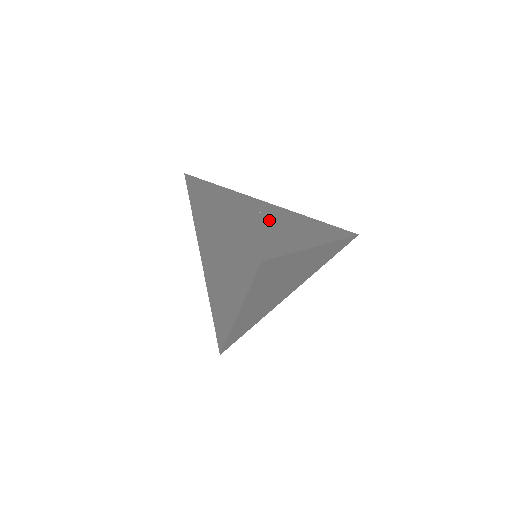
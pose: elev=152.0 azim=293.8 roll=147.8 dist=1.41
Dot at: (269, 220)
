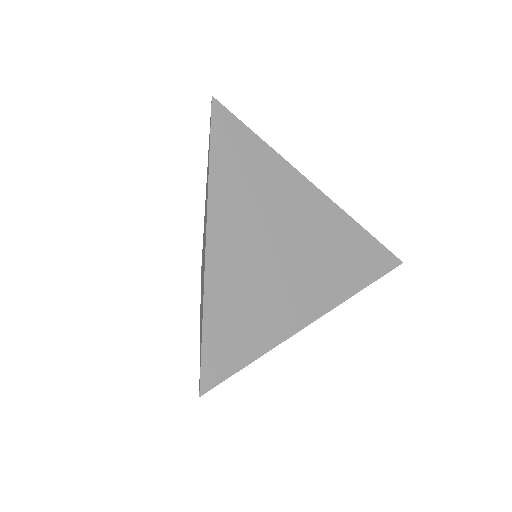
Dot at: occluded
